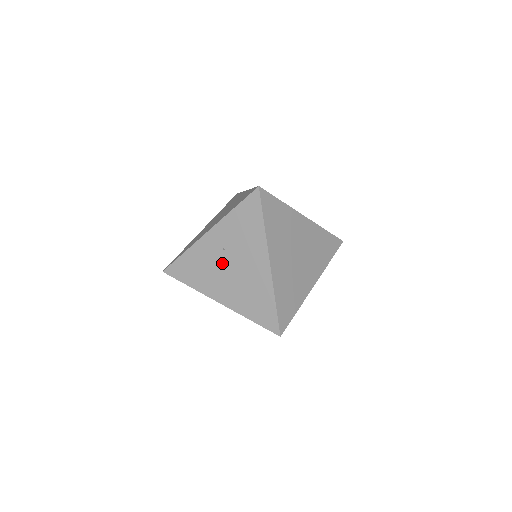
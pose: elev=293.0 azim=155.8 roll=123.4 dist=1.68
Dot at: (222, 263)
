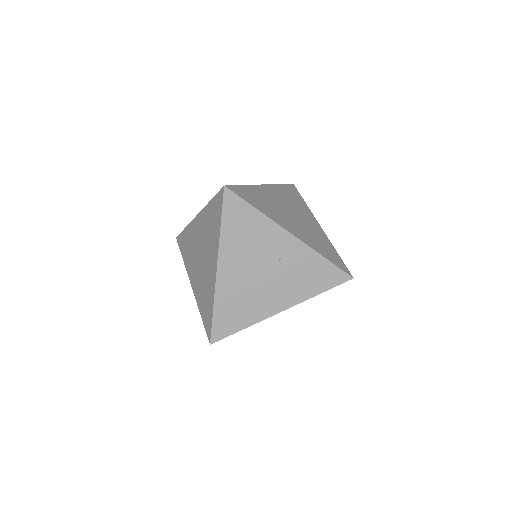
Dot at: (264, 261)
